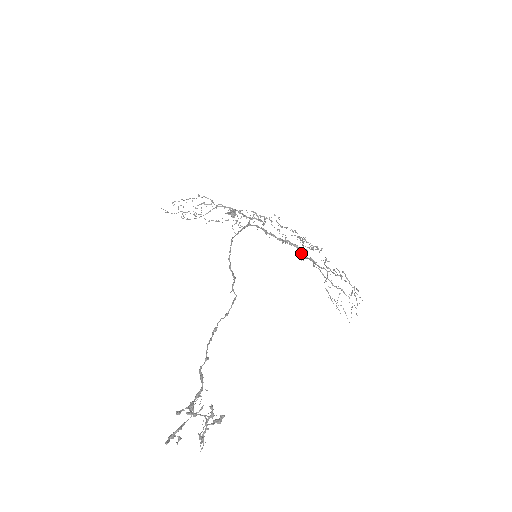
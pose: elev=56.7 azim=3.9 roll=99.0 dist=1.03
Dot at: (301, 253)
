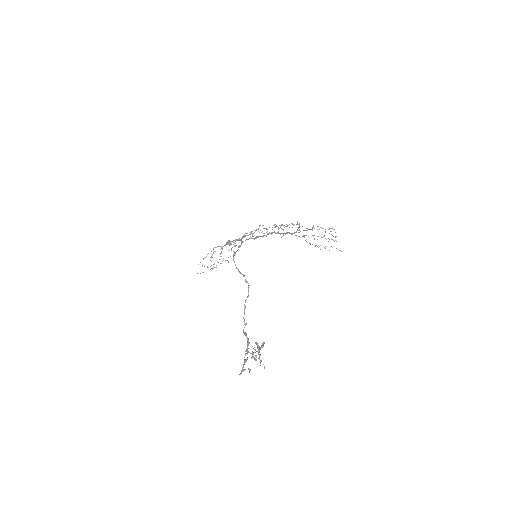
Dot at: occluded
